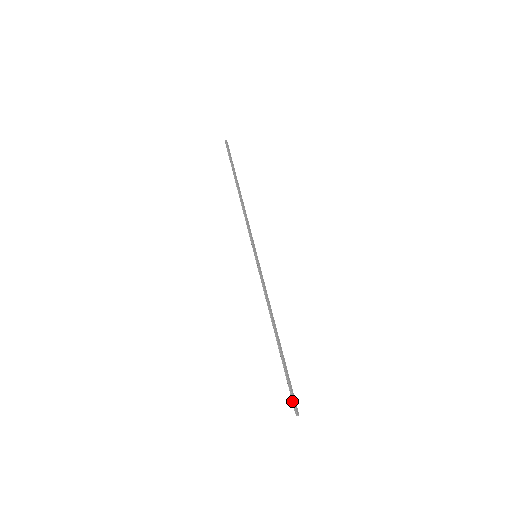
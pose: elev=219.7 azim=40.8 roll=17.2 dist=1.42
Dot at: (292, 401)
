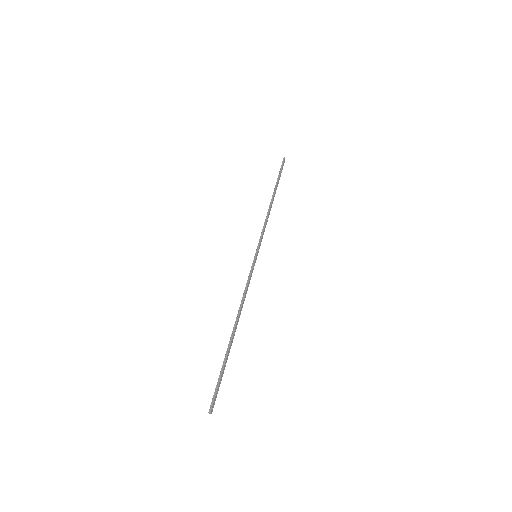
Dot at: (213, 396)
